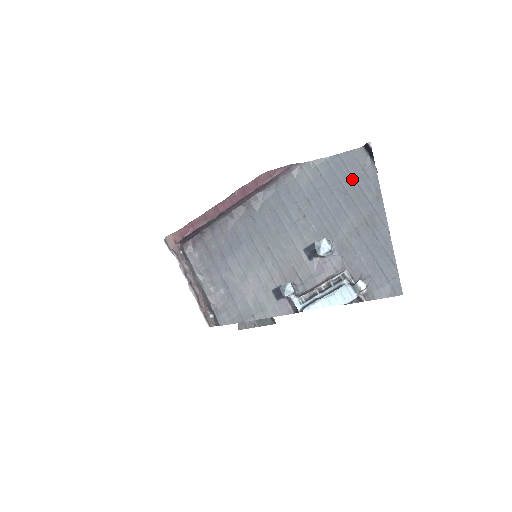
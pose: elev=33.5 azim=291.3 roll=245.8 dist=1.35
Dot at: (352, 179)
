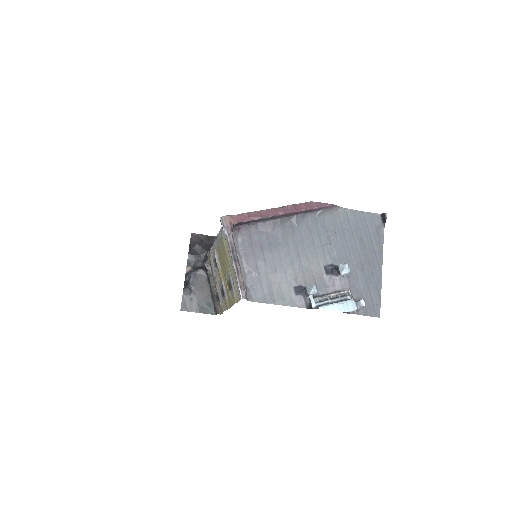
Dot at: (368, 232)
